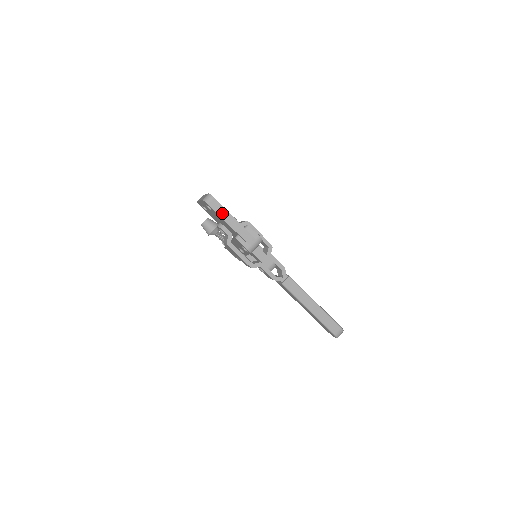
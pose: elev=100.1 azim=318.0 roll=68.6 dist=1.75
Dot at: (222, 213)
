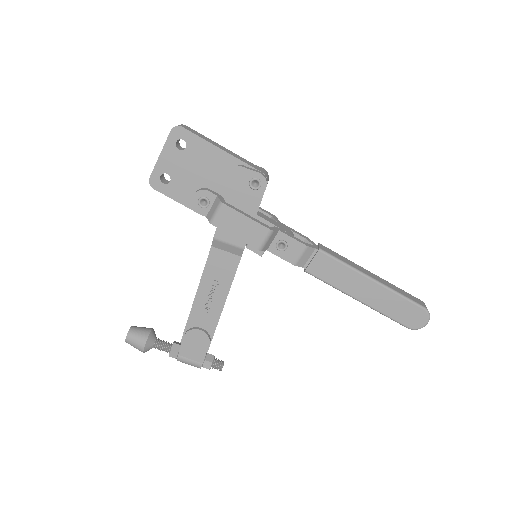
Dot at: (205, 139)
